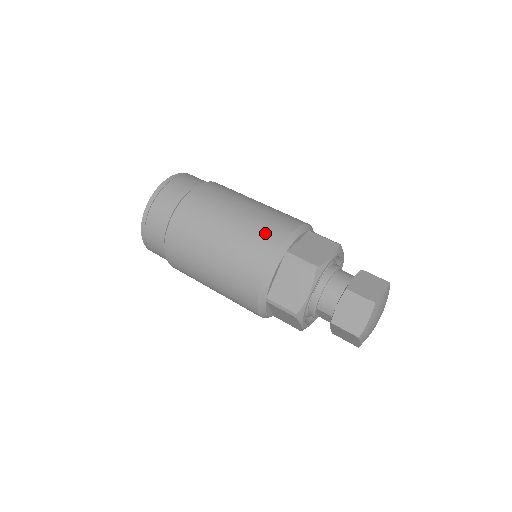
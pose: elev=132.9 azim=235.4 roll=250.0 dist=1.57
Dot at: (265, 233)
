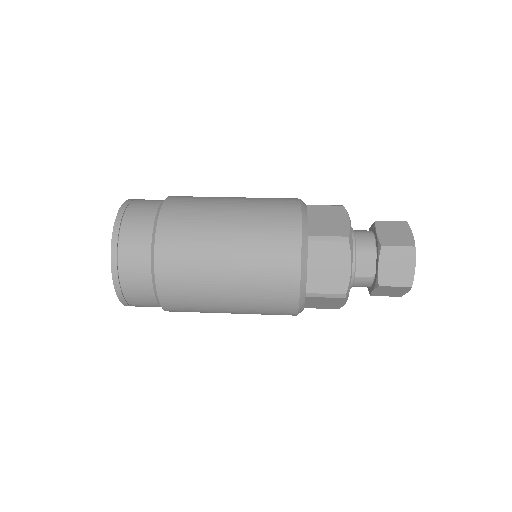
Dot at: occluded
